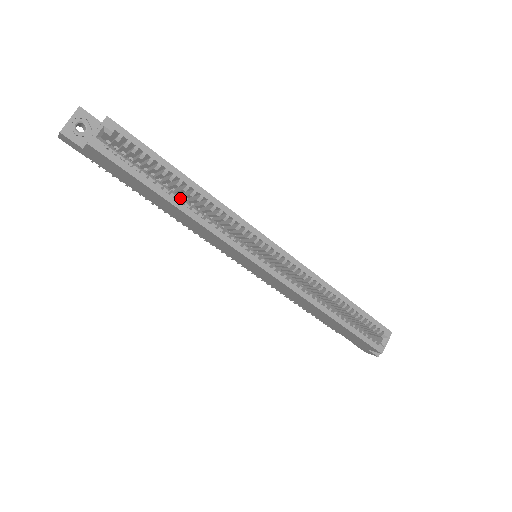
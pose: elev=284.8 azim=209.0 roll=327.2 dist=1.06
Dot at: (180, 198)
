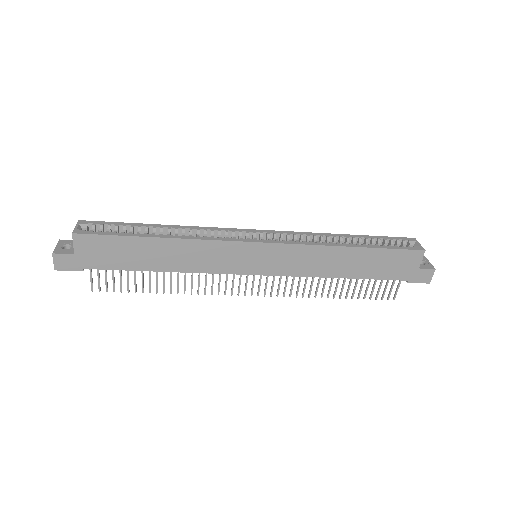
Dot at: (161, 234)
